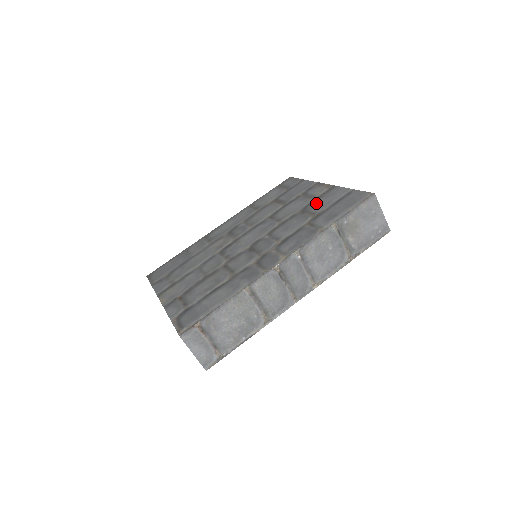
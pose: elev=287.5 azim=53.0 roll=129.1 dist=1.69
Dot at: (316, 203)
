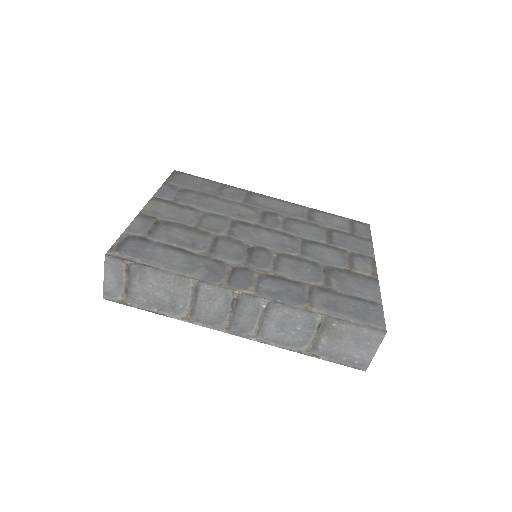
Dot at: (344, 276)
